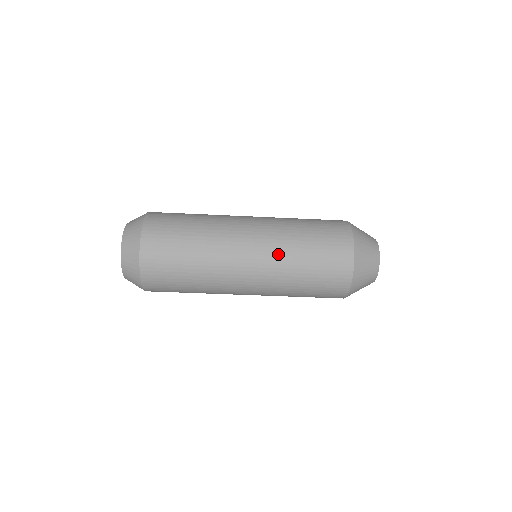
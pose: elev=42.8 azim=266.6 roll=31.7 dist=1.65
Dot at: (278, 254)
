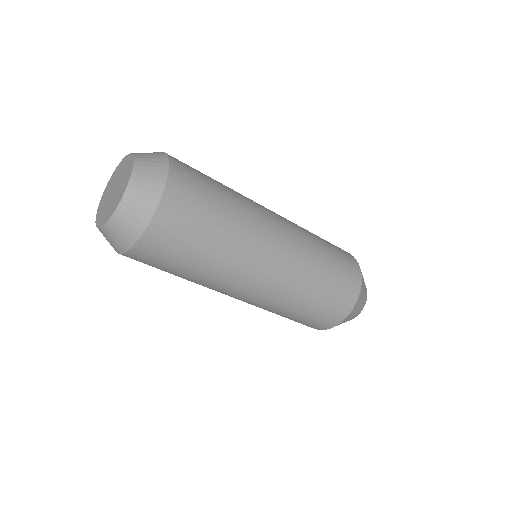
Dot at: (283, 297)
